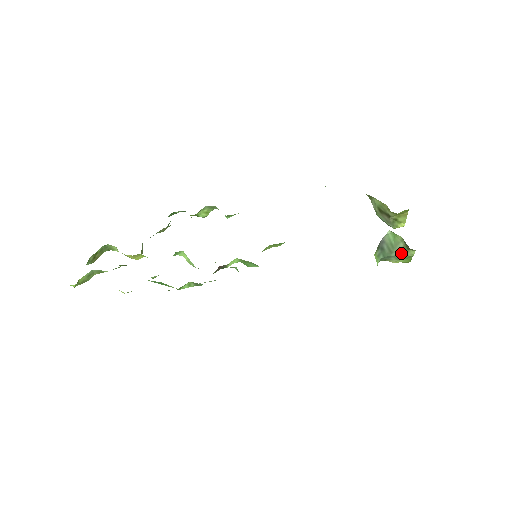
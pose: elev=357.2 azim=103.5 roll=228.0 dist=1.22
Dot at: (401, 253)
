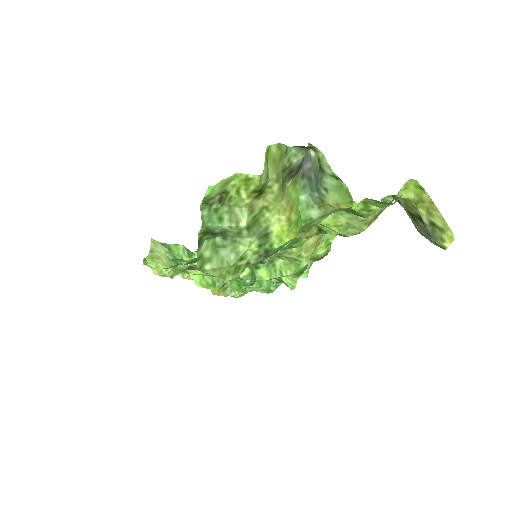
Dot at: (323, 174)
